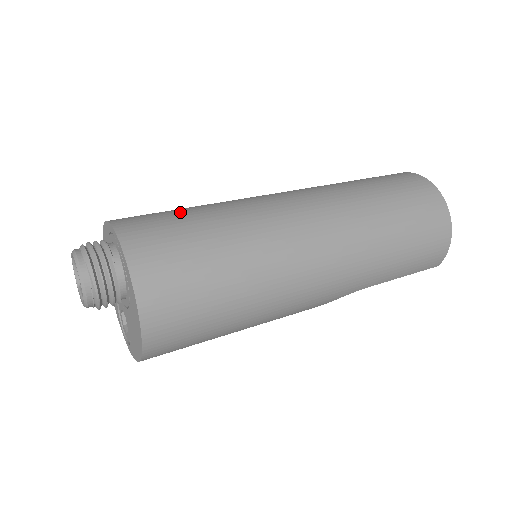
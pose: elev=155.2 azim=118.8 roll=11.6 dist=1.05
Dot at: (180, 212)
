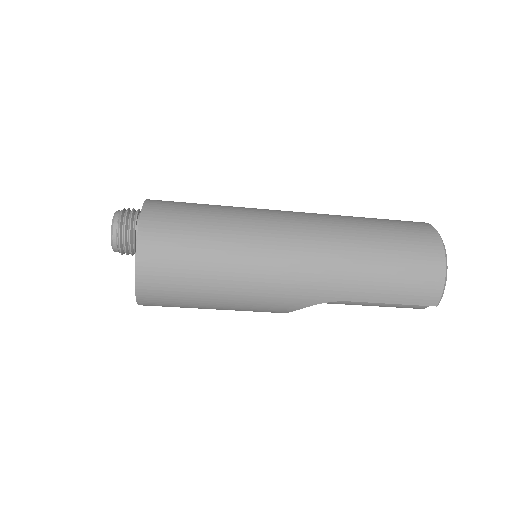
Dot at: occluded
